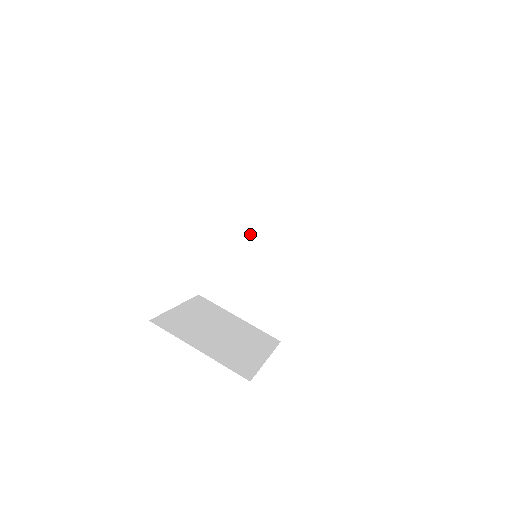
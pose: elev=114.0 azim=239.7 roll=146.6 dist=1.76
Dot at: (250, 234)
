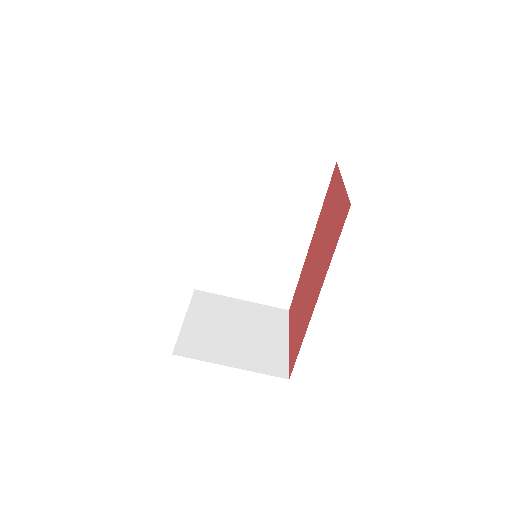
Dot at: (233, 221)
